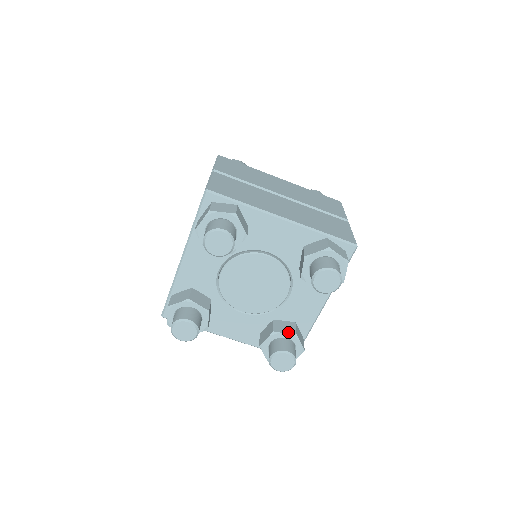
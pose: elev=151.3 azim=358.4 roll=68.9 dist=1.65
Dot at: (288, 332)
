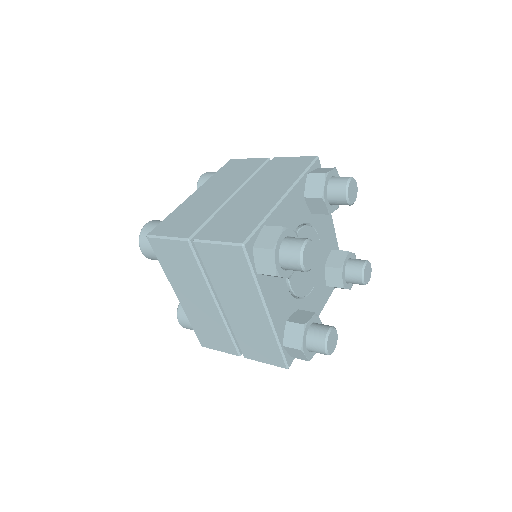
Dot at: (319, 320)
